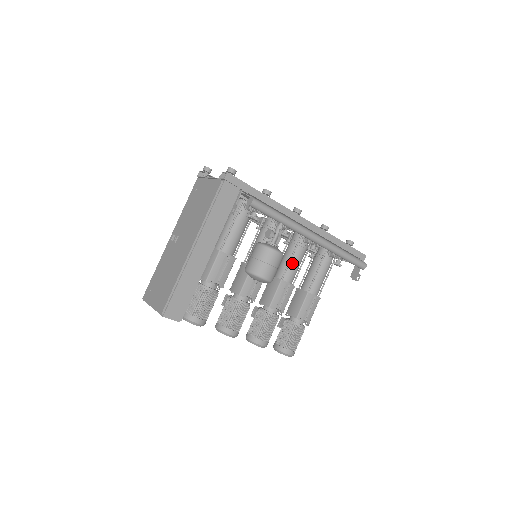
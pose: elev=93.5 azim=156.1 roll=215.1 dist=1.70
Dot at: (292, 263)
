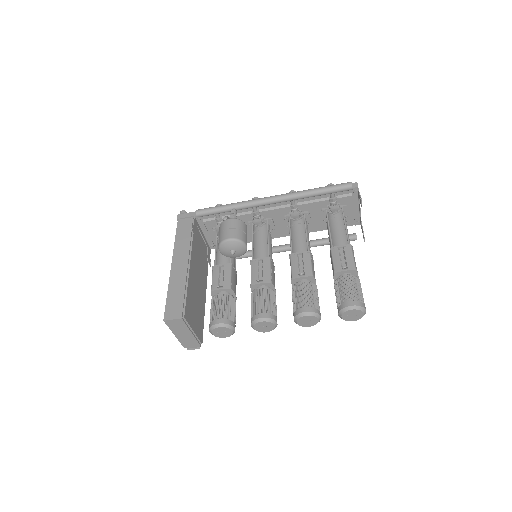
Dot at: (294, 239)
